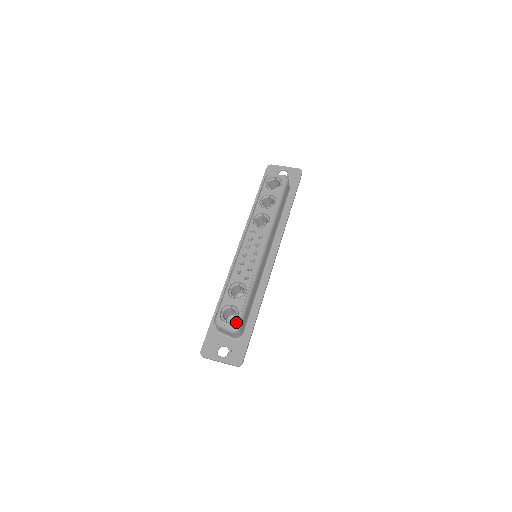
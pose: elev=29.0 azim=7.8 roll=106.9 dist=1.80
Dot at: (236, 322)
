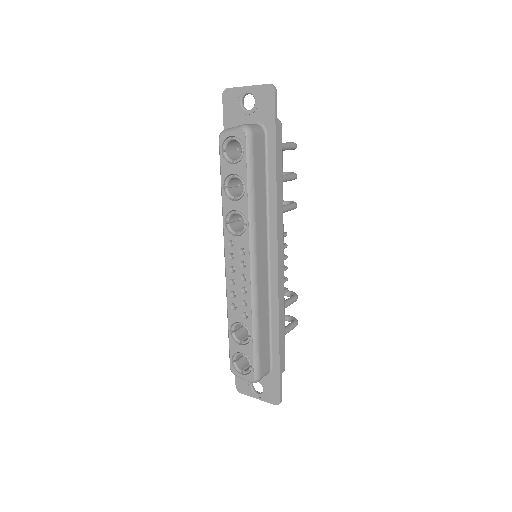
Dot at: (251, 374)
